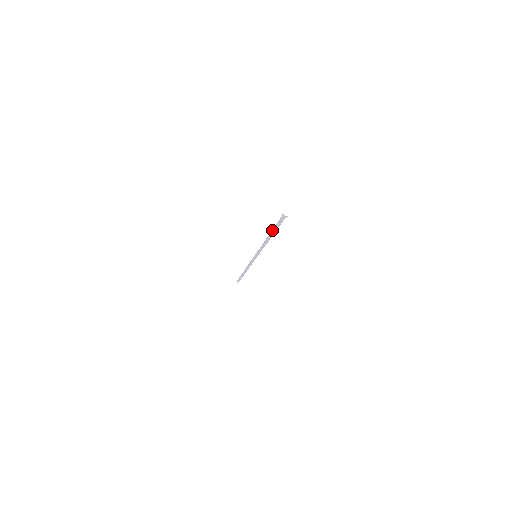
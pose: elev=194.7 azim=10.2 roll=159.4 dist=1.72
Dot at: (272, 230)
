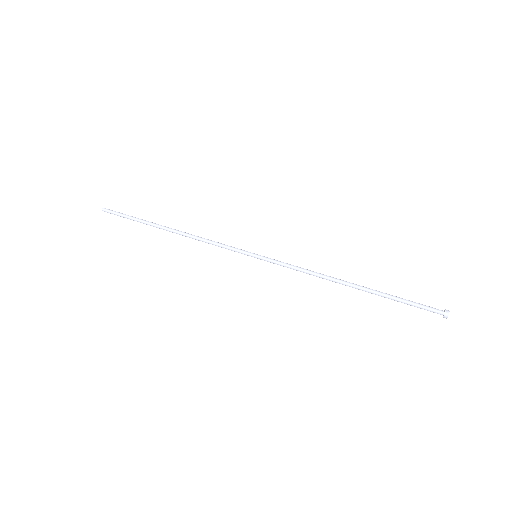
Dot at: occluded
